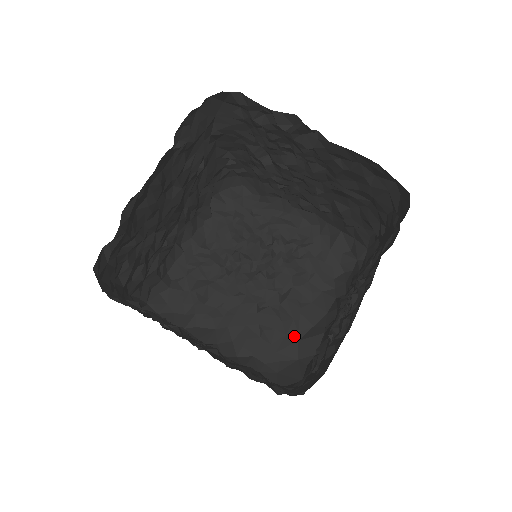
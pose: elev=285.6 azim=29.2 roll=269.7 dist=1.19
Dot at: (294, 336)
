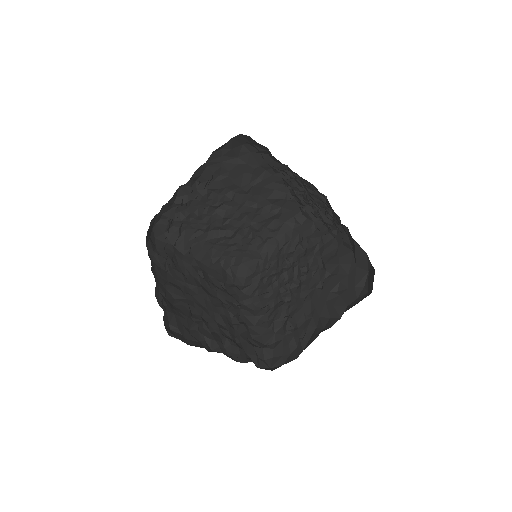
Dot at: (352, 269)
